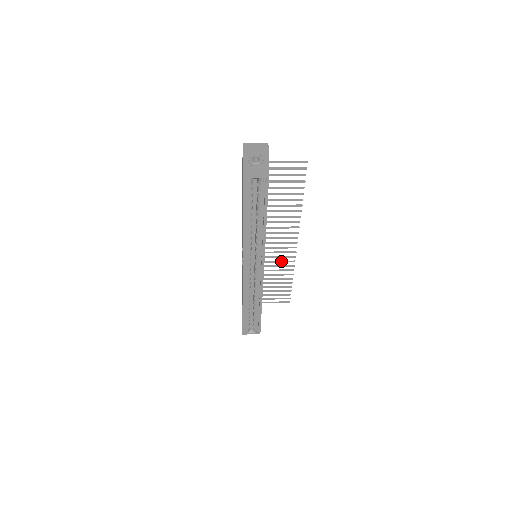
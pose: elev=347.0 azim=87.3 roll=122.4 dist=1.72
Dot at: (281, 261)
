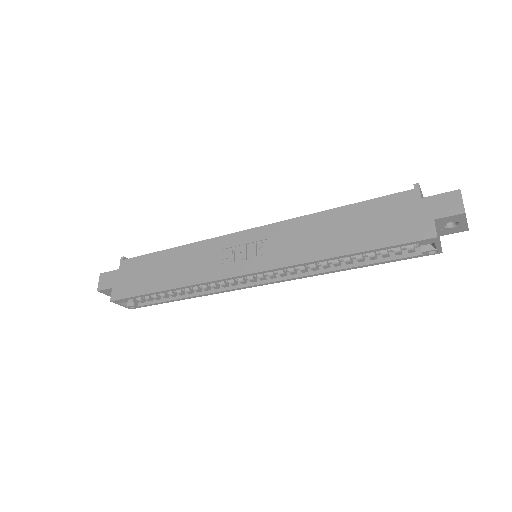
Dot at: occluded
